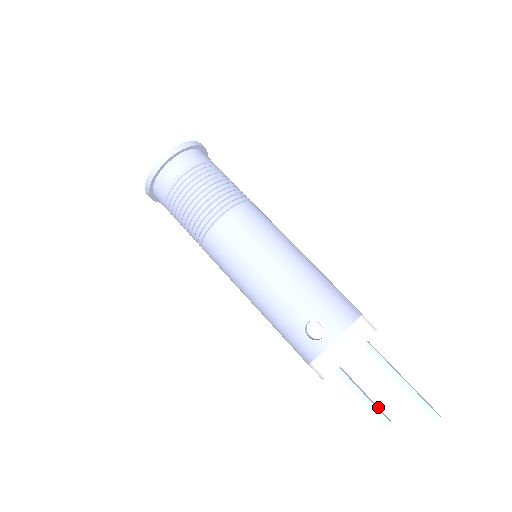
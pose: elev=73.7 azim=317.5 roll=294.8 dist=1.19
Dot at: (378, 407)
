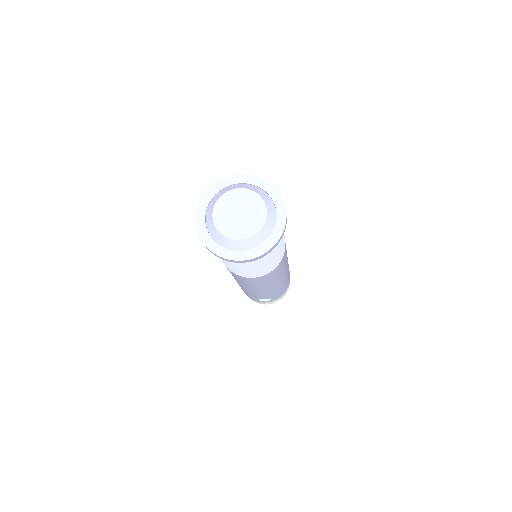
Dot at: occluded
